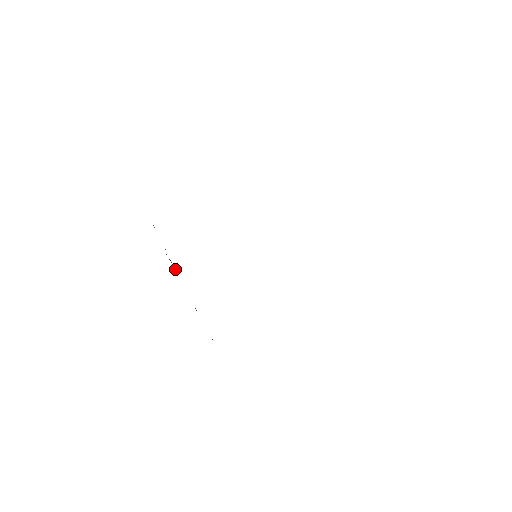
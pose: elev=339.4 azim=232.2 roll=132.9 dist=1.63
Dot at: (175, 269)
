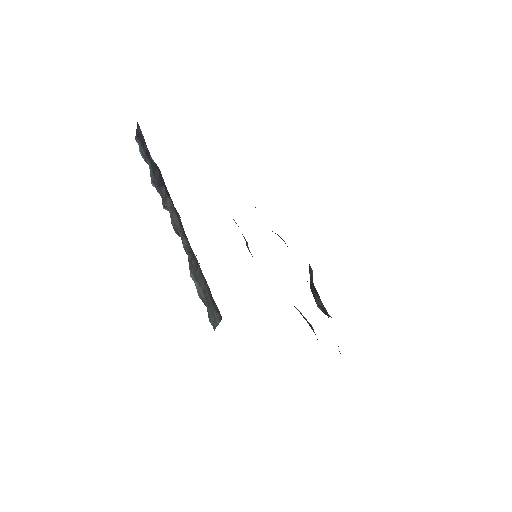
Dot at: (168, 202)
